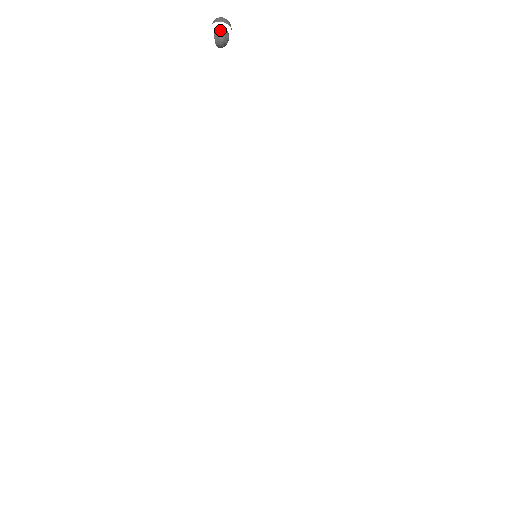
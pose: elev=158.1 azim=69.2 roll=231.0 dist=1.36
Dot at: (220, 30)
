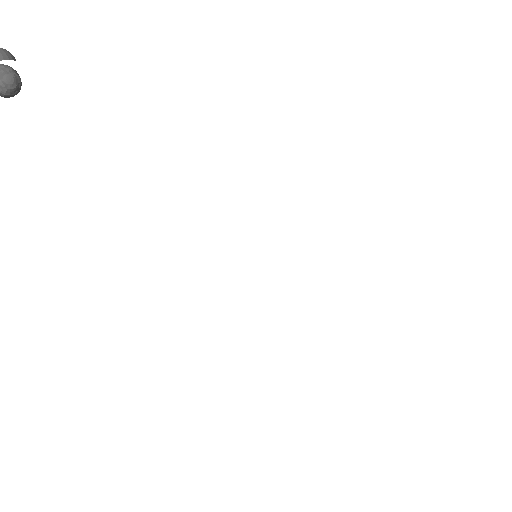
Dot at: out of frame
